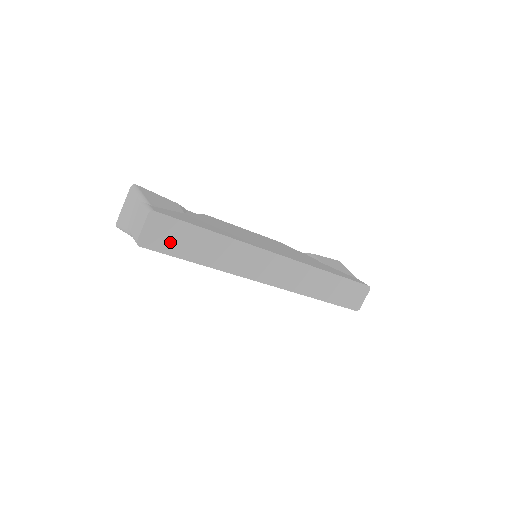
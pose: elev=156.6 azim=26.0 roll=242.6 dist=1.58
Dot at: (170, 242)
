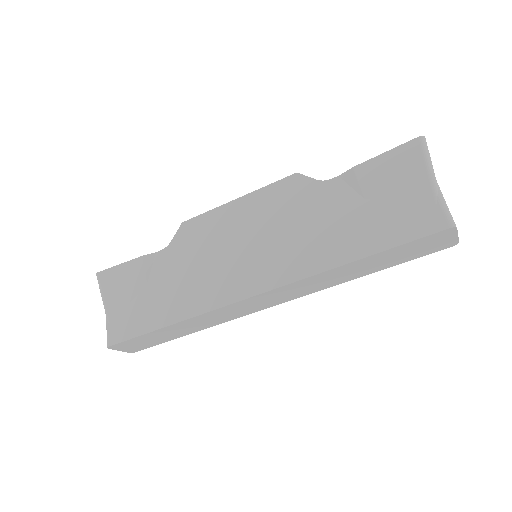
Dot at: (149, 343)
